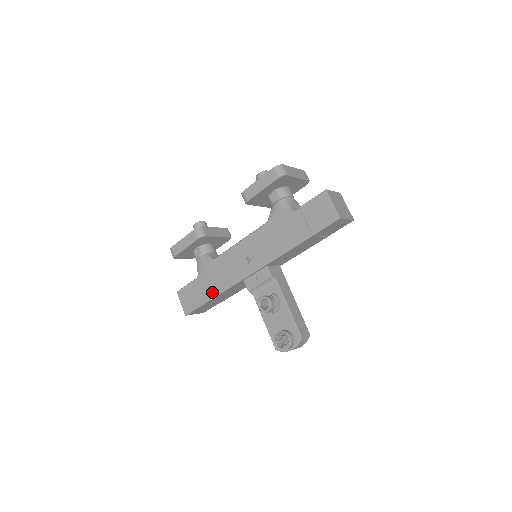
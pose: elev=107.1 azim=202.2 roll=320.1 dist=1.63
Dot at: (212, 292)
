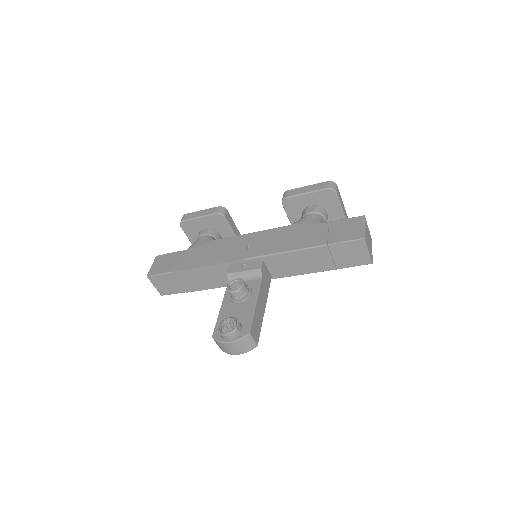
Dot at: (191, 264)
